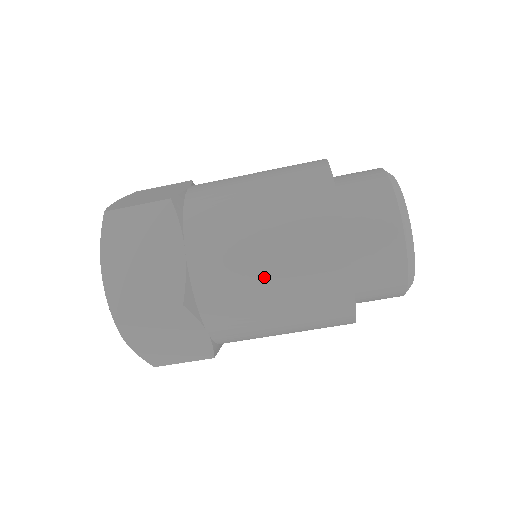
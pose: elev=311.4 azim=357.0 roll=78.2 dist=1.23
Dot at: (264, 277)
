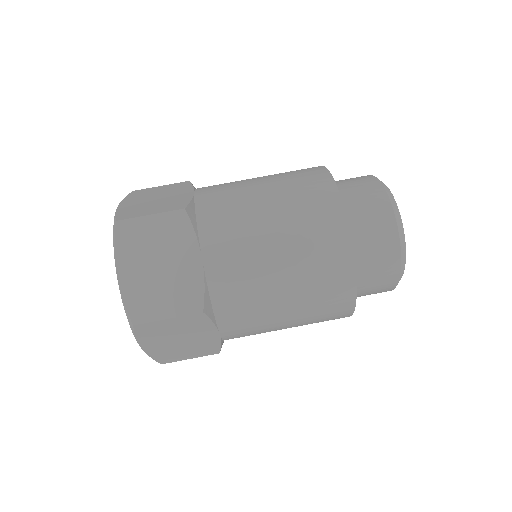
Dot at: (261, 198)
